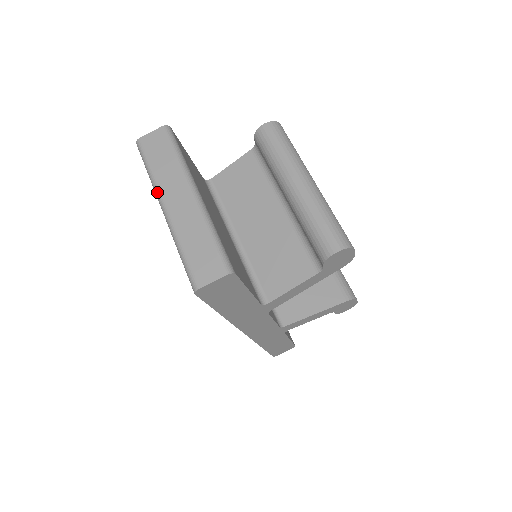
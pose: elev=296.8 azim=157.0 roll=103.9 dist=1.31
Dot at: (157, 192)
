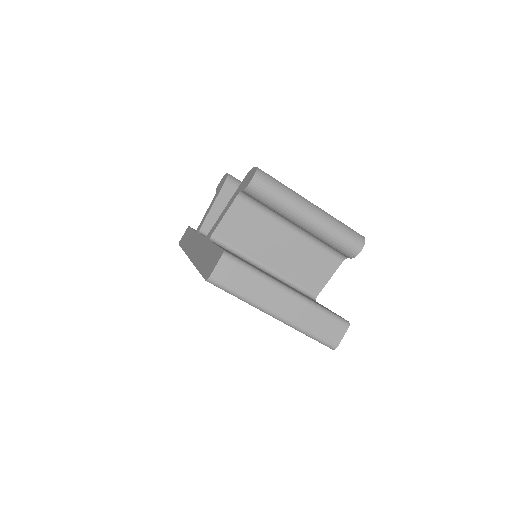
Dot at: (260, 308)
